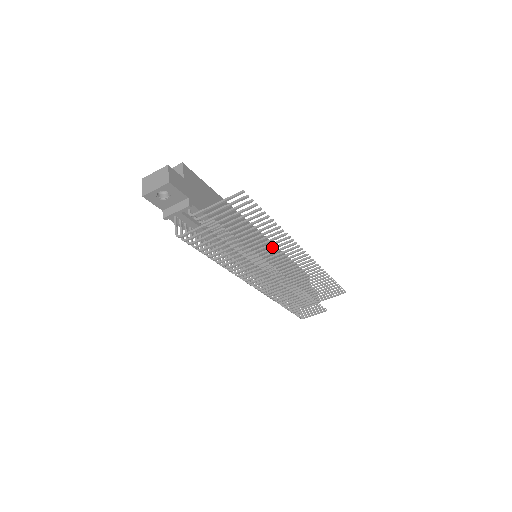
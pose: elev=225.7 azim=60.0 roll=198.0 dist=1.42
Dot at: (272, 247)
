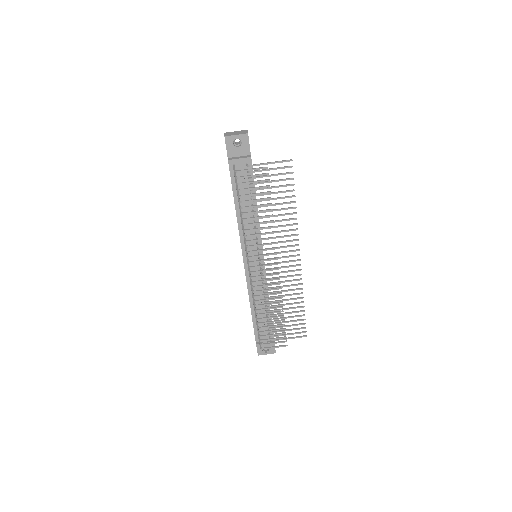
Dot at: (280, 236)
